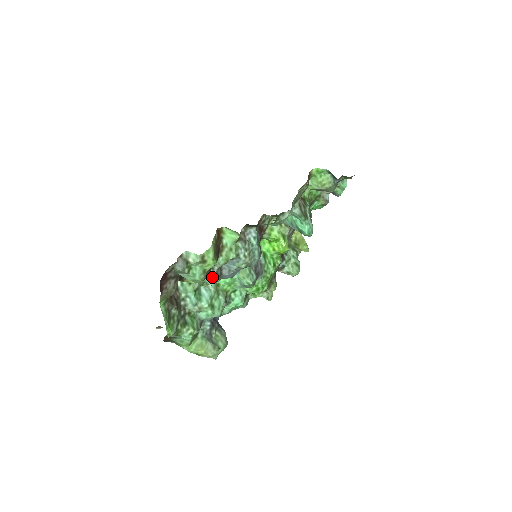
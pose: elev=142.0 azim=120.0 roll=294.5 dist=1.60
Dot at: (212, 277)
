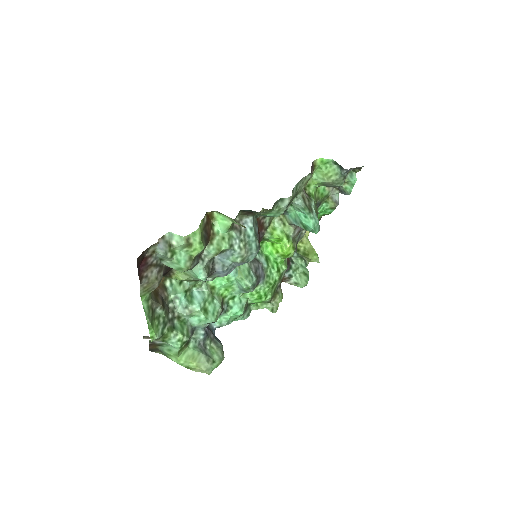
Dot at: (202, 270)
